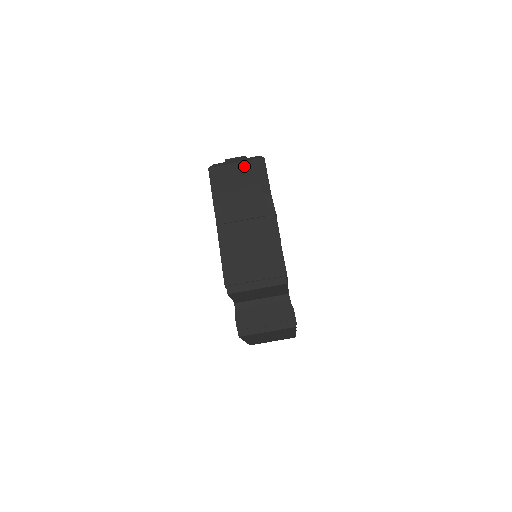
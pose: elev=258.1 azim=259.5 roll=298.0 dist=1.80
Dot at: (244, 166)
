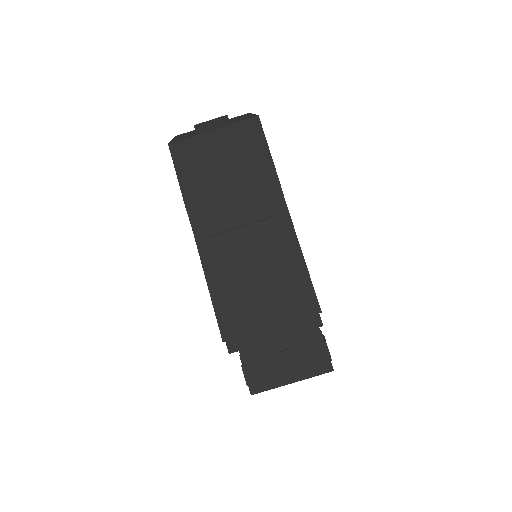
Dot at: (227, 134)
